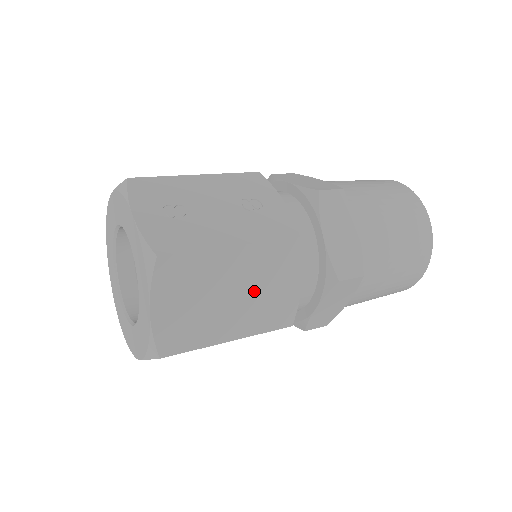
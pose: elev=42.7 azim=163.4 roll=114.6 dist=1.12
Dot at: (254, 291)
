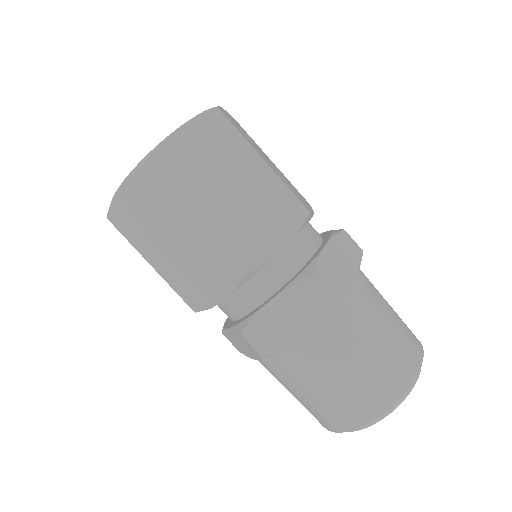
Dot at: (246, 207)
